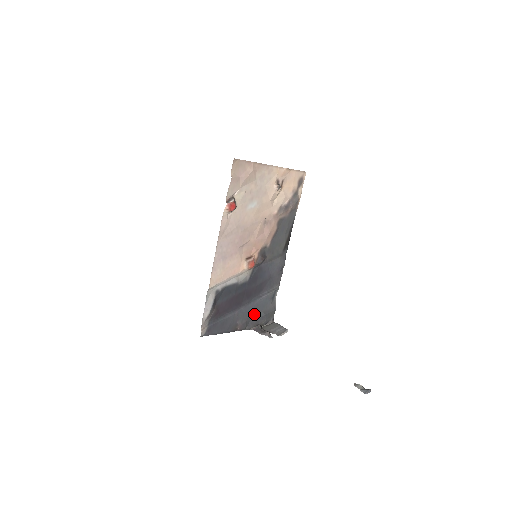
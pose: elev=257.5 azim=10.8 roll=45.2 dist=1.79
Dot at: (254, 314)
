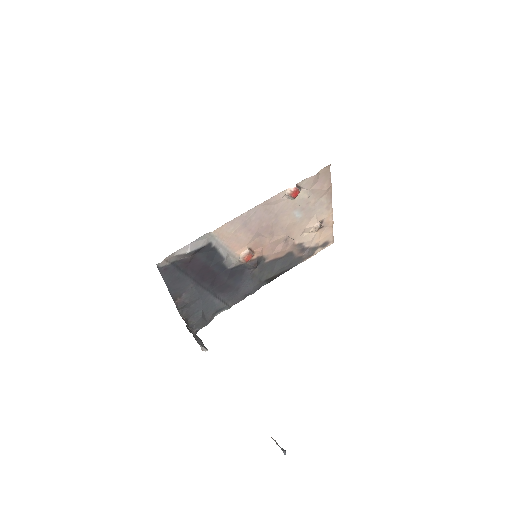
Dot at: (197, 305)
